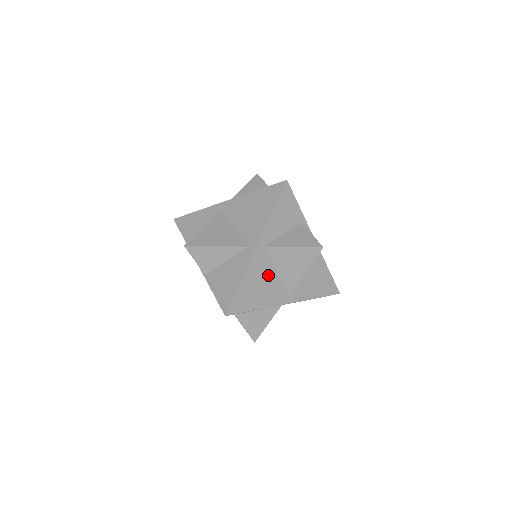
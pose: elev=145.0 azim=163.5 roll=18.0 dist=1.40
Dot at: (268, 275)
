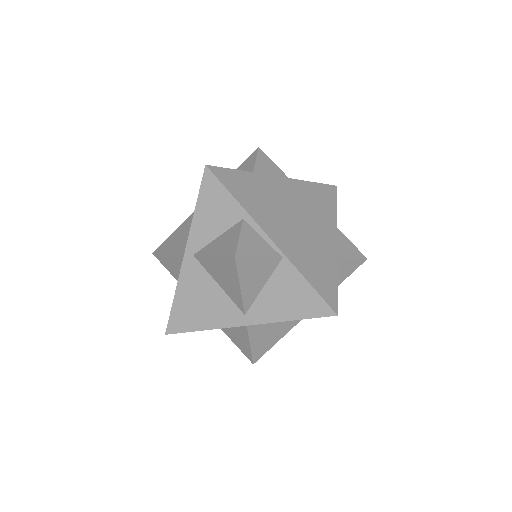
Dot at: (208, 289)
